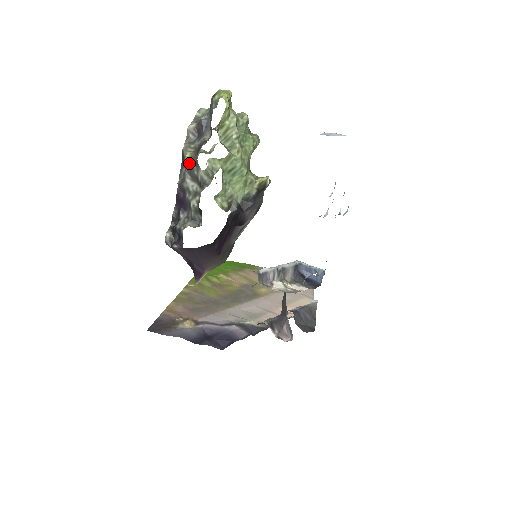
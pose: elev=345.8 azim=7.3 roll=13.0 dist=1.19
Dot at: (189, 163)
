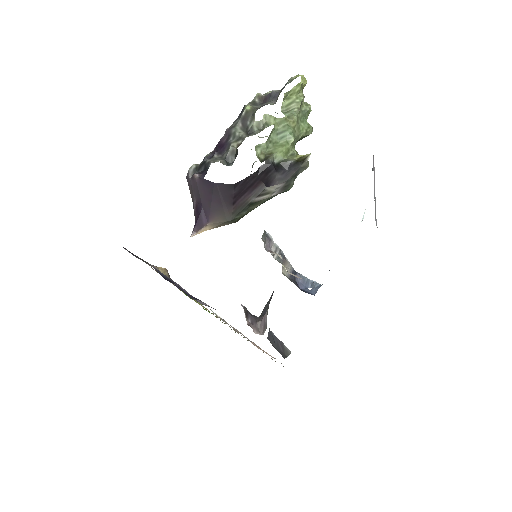
Dot at: (246, 113)
